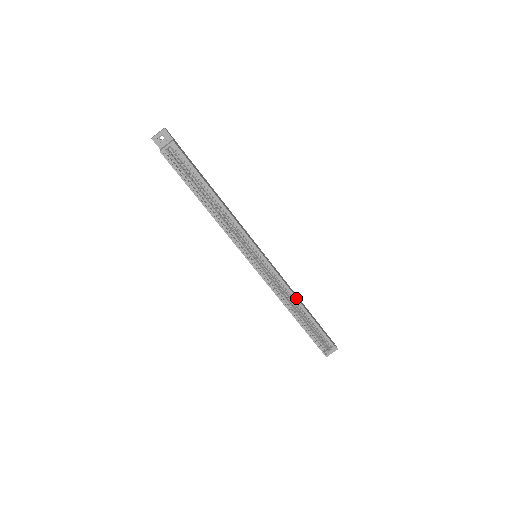
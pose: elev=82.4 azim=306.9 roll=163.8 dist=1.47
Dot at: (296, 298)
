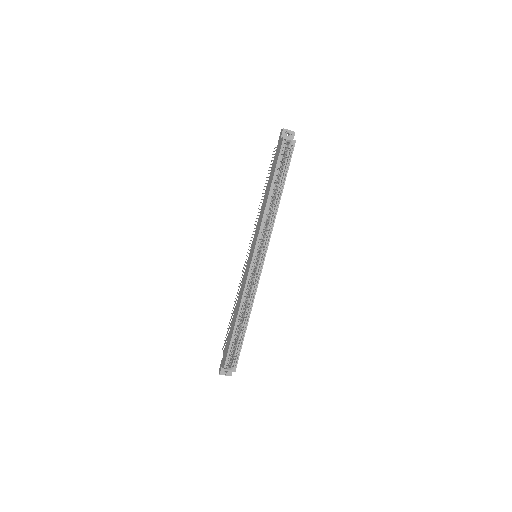
Dot at: (252, 306)
